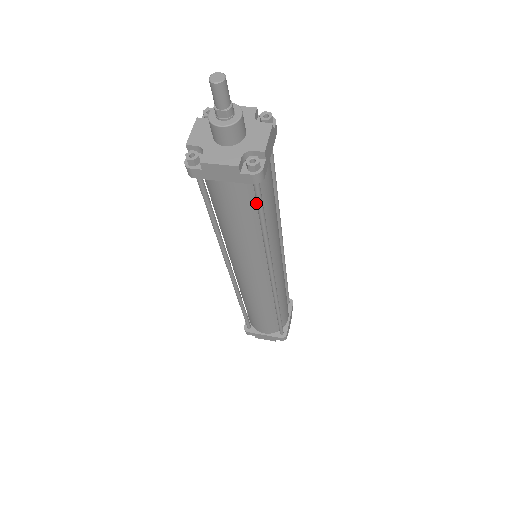
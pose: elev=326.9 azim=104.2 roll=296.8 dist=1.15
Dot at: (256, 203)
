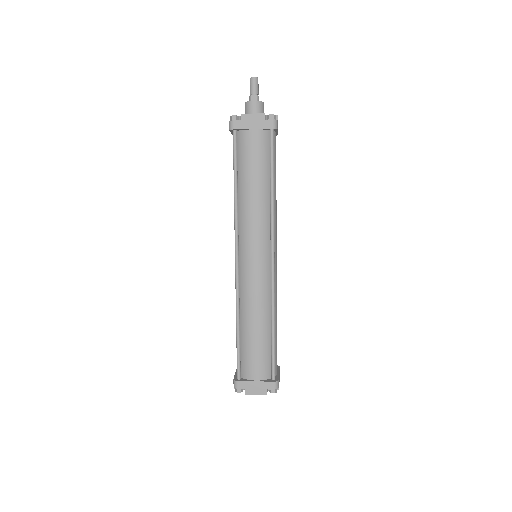
Dot at: (269, 160)
